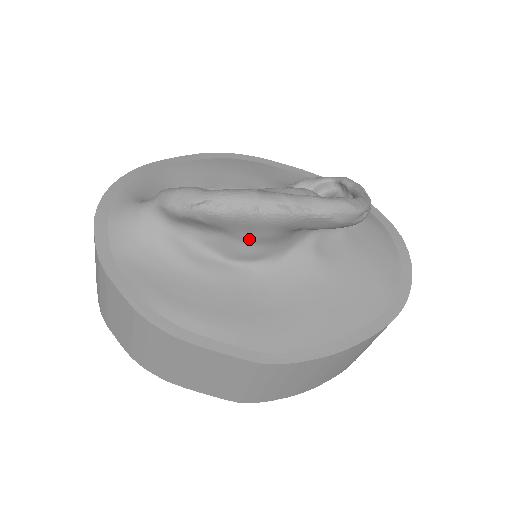
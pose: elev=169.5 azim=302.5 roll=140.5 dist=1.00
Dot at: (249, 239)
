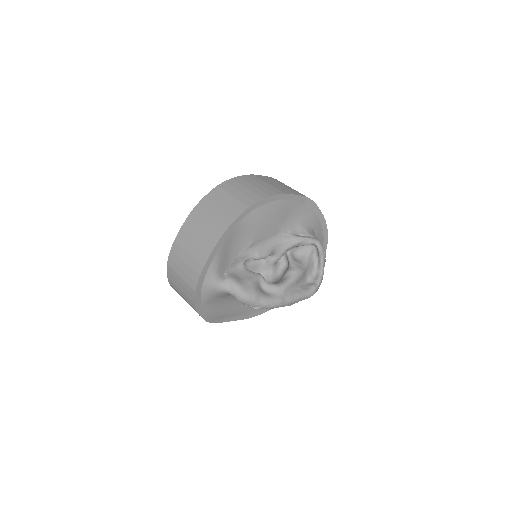
Dot at: occluded
